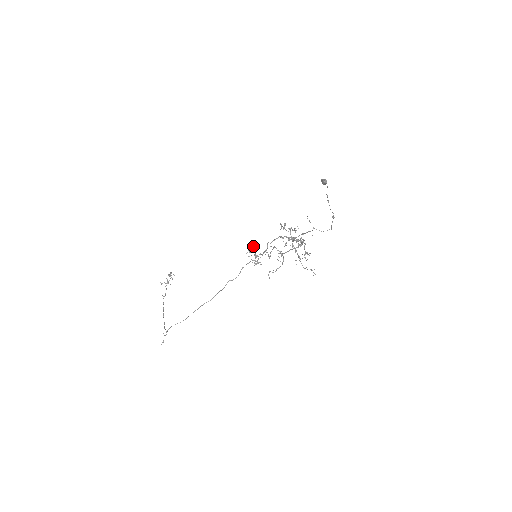
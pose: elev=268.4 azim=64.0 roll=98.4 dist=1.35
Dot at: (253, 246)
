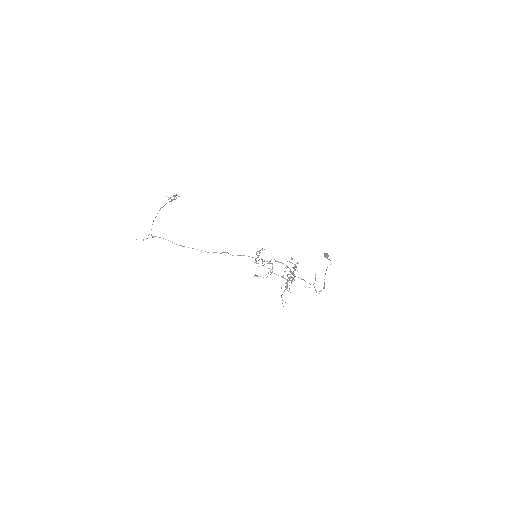
Dot at: occluded
